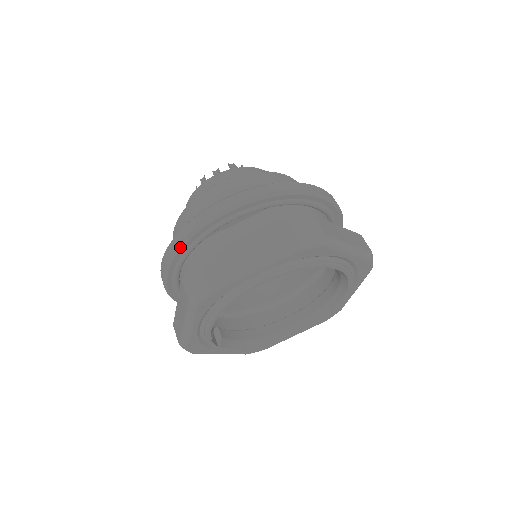
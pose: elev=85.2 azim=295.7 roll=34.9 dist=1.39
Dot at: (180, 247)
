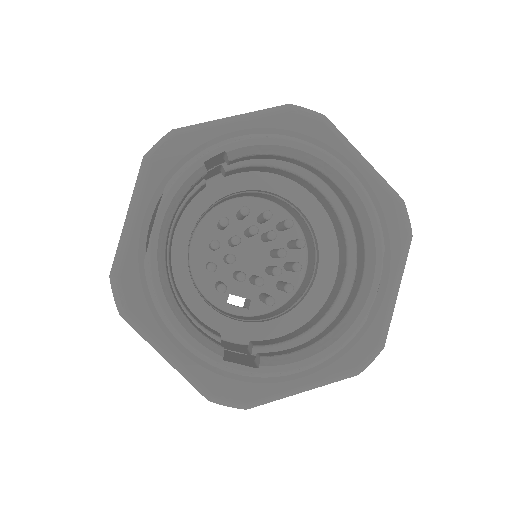
Dot at: occluded
